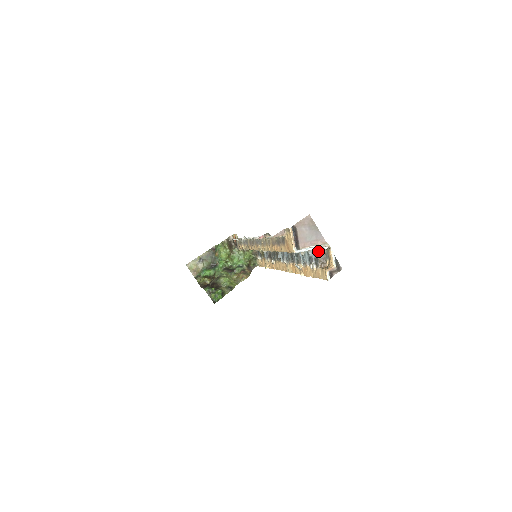
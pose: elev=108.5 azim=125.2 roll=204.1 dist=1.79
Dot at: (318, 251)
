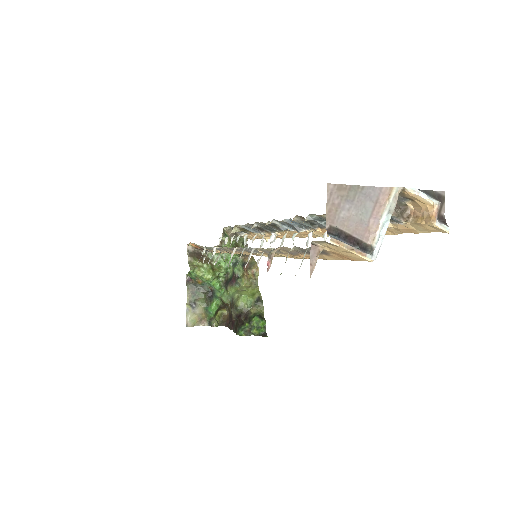
Dot at: occluded
